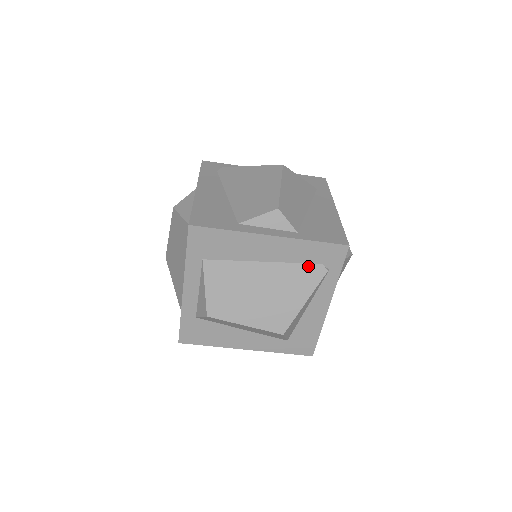
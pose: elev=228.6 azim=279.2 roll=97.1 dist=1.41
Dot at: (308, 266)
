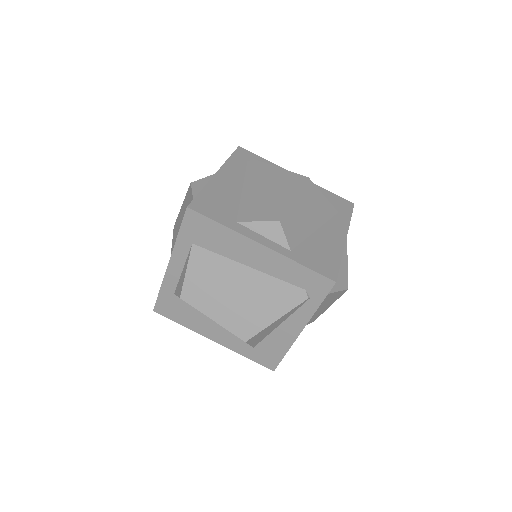
Dot at: (290, 286)
